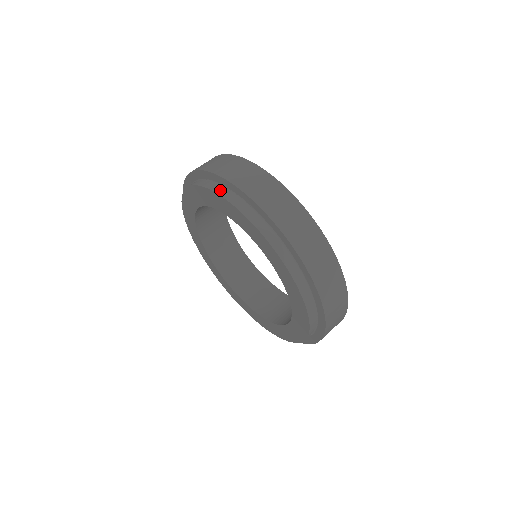
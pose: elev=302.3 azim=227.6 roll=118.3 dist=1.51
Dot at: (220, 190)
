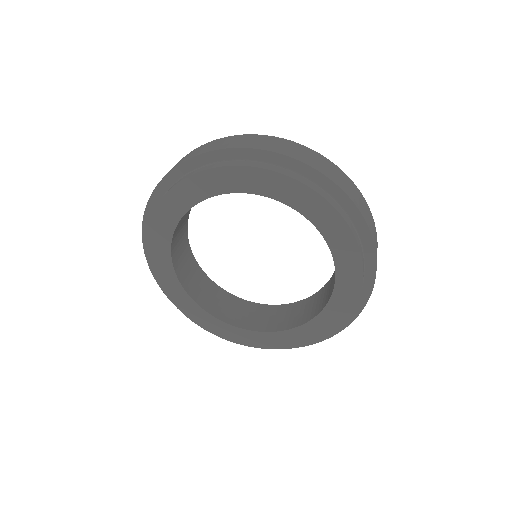
Dot at: (288, 173)
